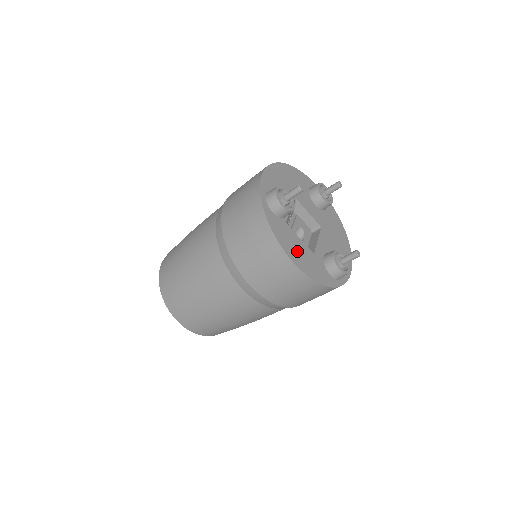
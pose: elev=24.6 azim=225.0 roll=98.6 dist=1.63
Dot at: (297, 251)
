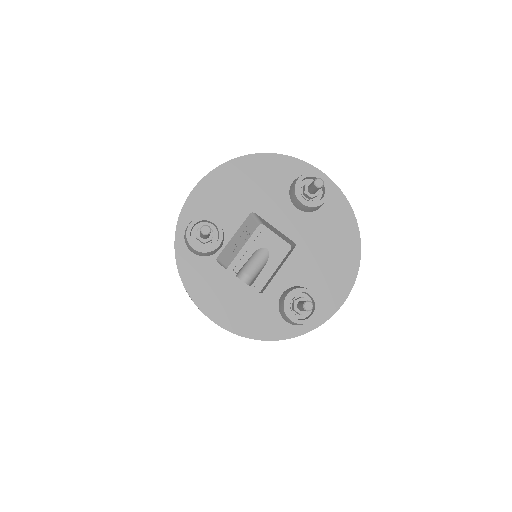
Dot at: (224, 300)
